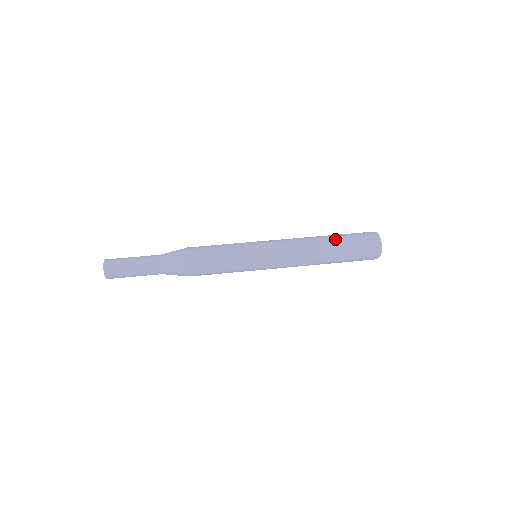
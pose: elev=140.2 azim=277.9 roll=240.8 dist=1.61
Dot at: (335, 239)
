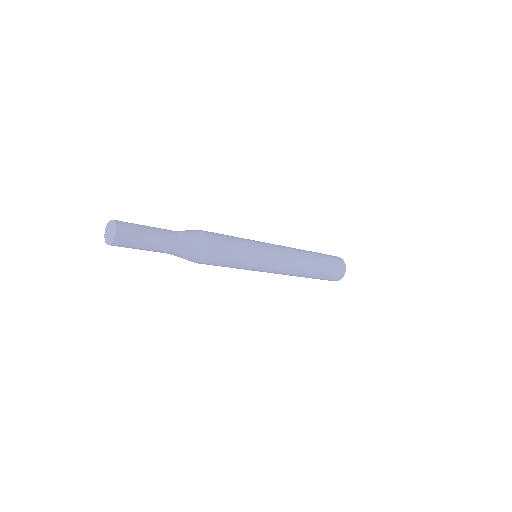
Dot at: occluded
